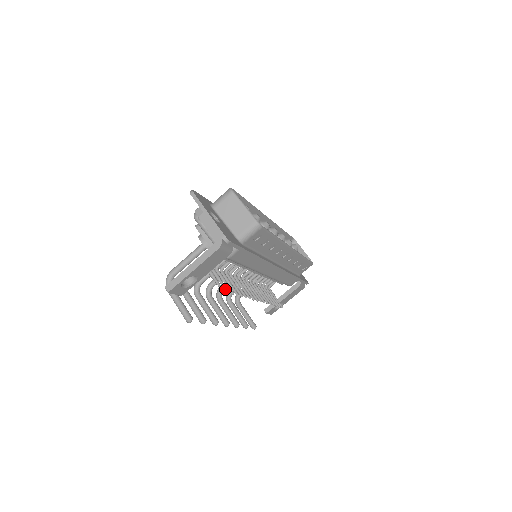
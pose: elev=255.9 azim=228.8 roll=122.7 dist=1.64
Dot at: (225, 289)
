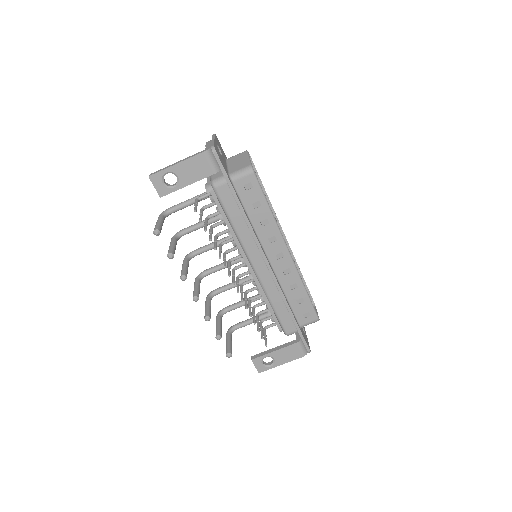
Dot at: (200, 218)
